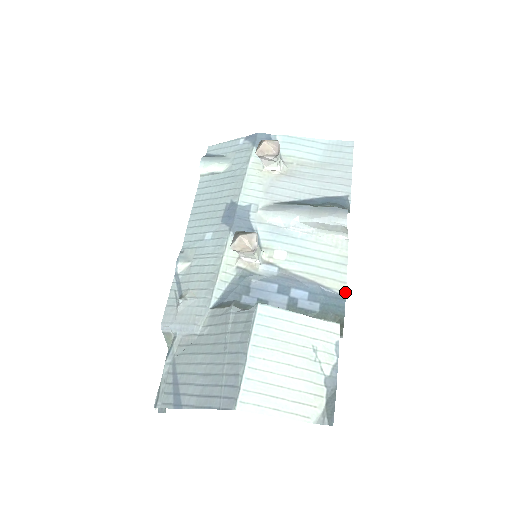
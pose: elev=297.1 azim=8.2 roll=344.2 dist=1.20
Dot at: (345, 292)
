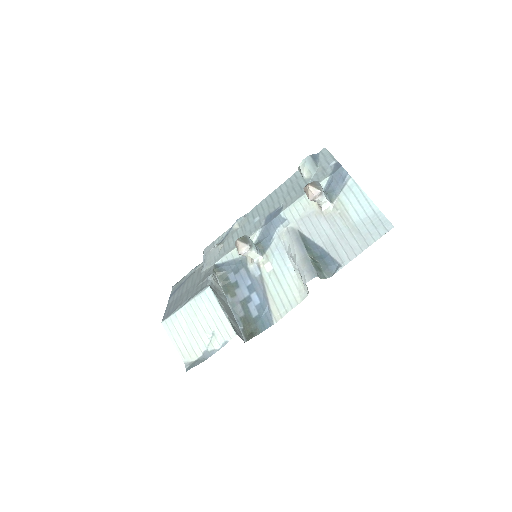
Dot at: (276, 322)
